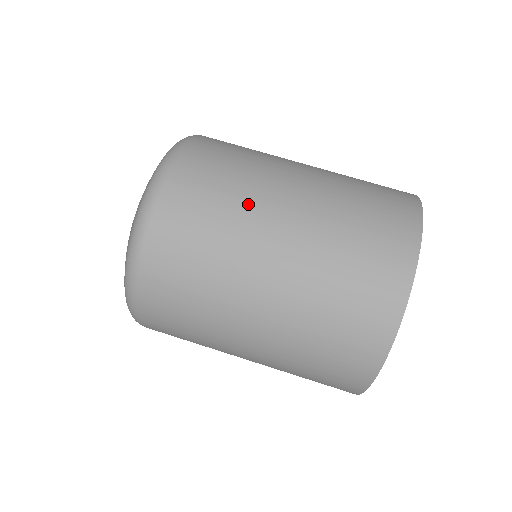
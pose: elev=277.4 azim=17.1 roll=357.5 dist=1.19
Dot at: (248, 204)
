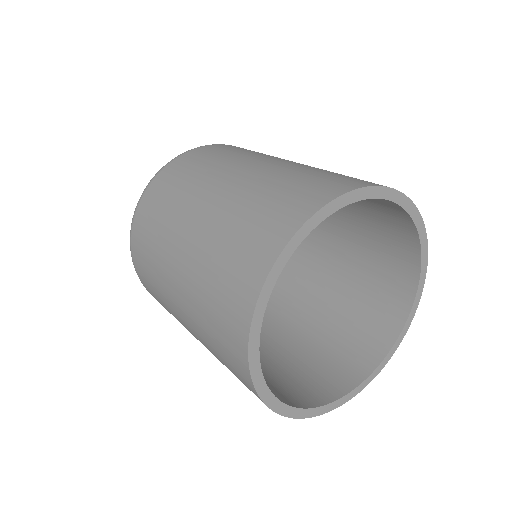
Dot at: (179, 205)
